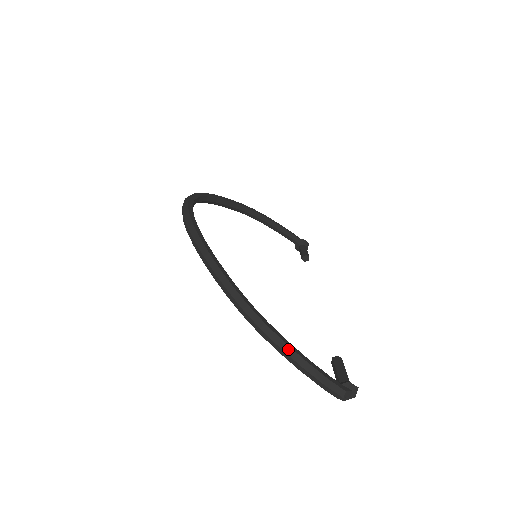
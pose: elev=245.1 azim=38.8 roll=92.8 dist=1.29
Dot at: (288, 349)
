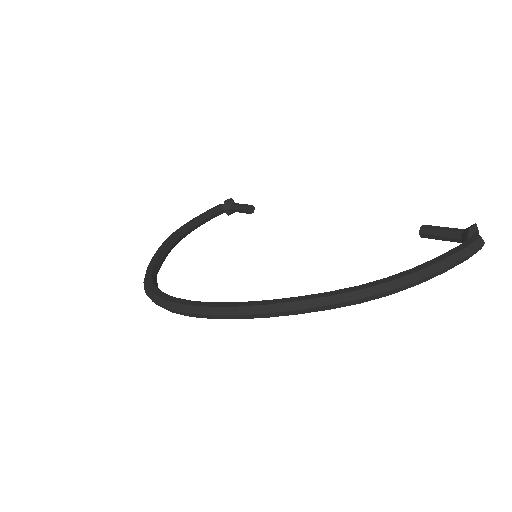
Dot at: (425, 272)
